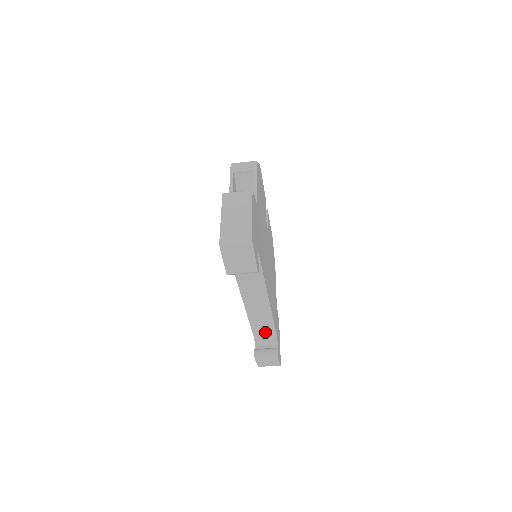
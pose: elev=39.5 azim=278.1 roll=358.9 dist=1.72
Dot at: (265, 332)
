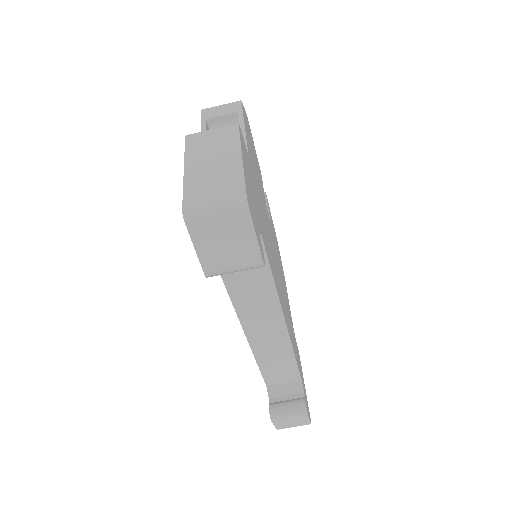
Dot at: (282, 375)
